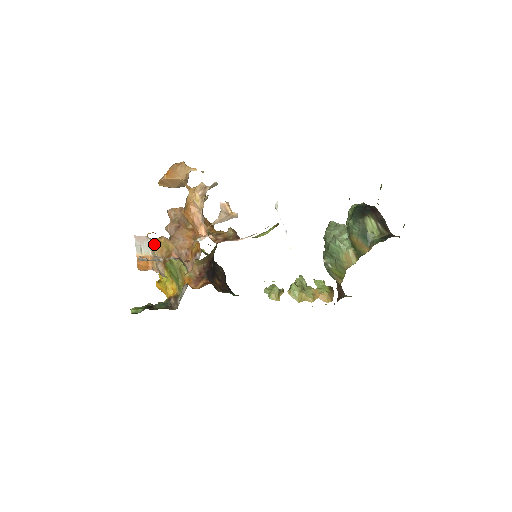
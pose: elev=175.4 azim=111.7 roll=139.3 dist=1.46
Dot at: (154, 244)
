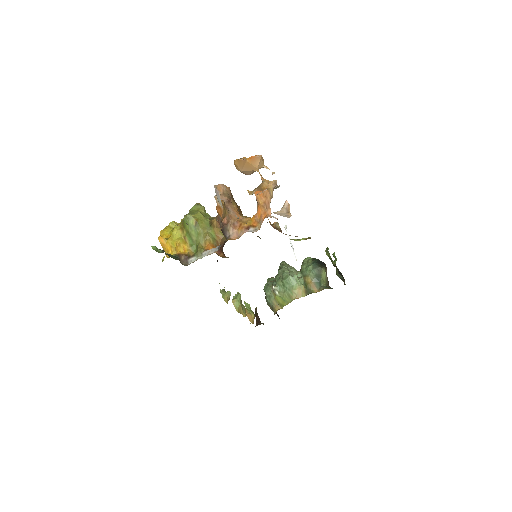
Dot at: (221, 202)
